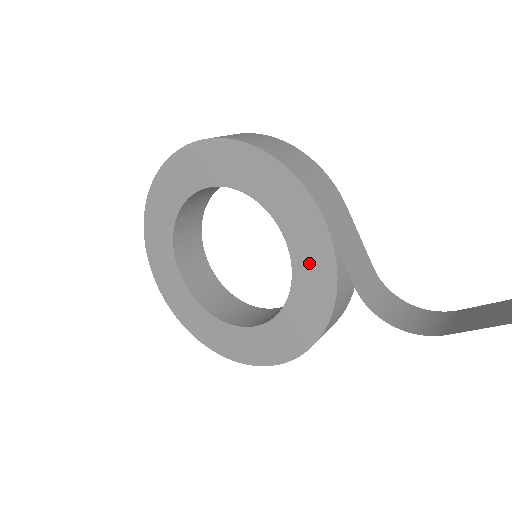
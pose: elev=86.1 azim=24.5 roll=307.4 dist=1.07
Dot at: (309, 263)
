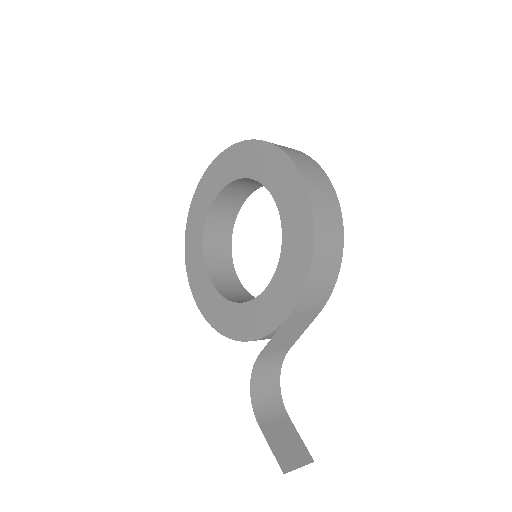
Dot at: (260, 313)
